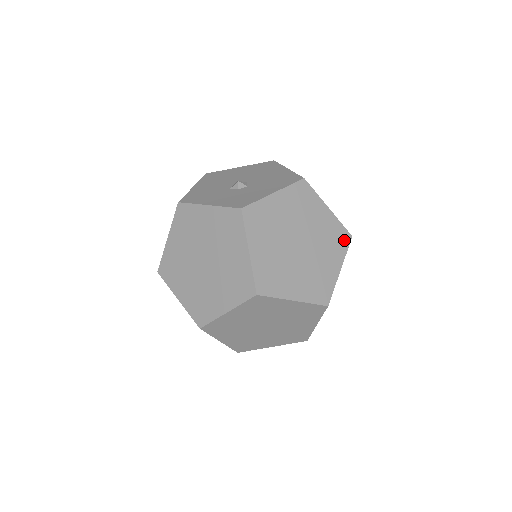
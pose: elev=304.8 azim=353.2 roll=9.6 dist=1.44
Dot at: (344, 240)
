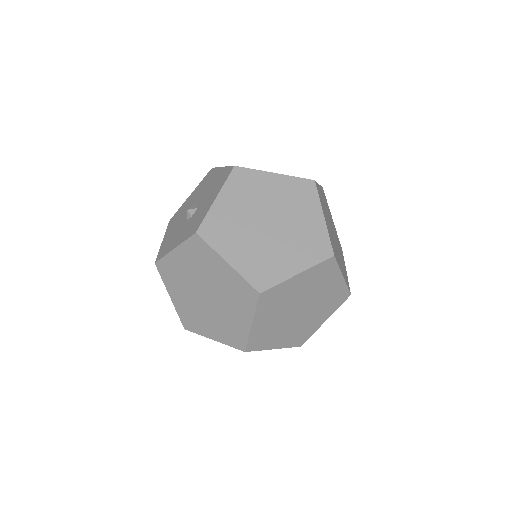
Dot at: (309, 189)
